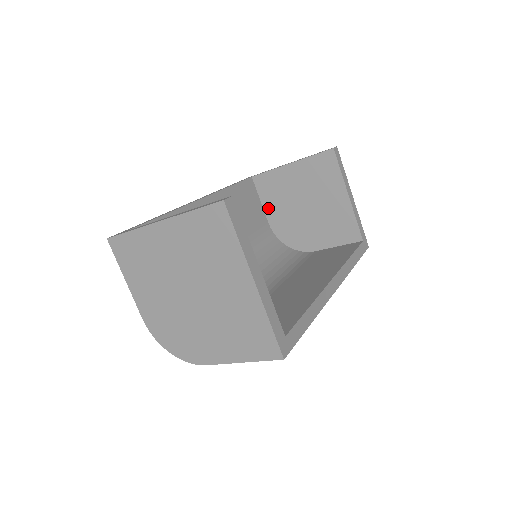
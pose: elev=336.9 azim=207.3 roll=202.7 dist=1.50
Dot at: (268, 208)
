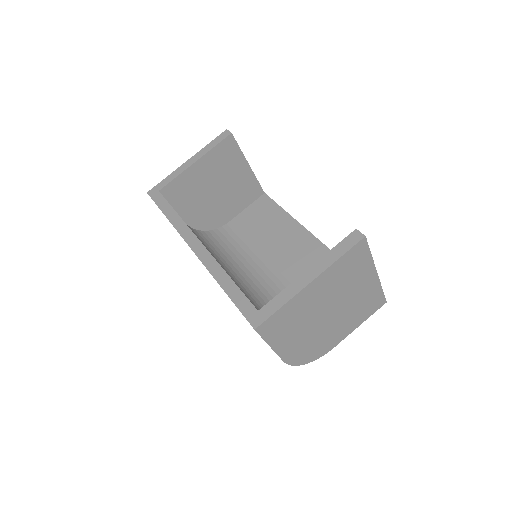
Dot at: (182, 210)
